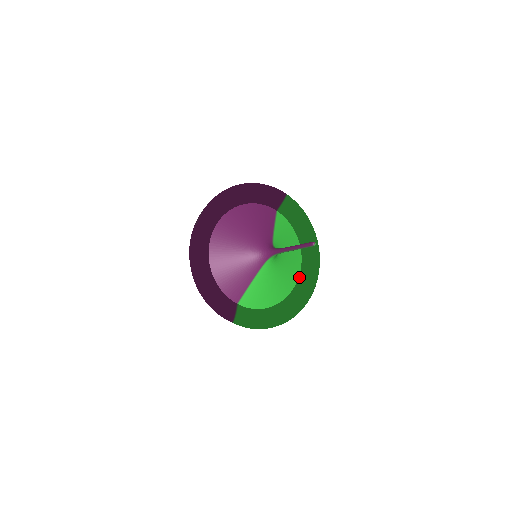
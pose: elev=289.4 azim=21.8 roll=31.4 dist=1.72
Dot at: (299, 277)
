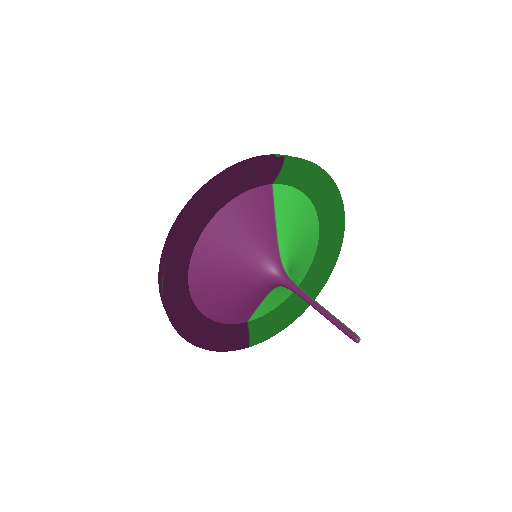
Dot at: (318, 245)
